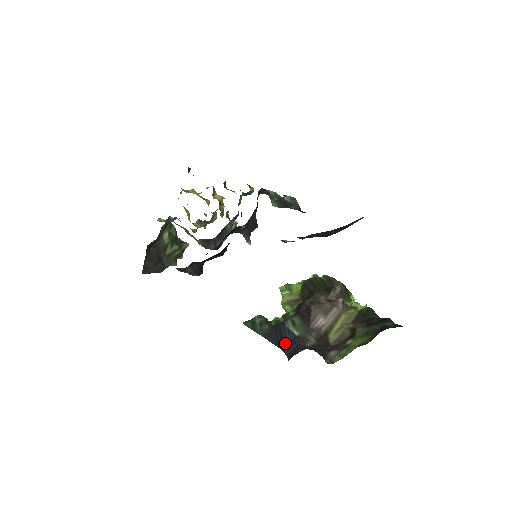
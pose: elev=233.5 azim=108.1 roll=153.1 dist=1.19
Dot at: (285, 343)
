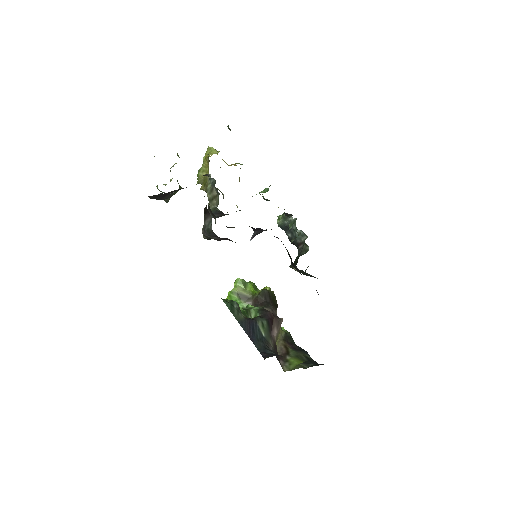
Dot at: (256, 338)
